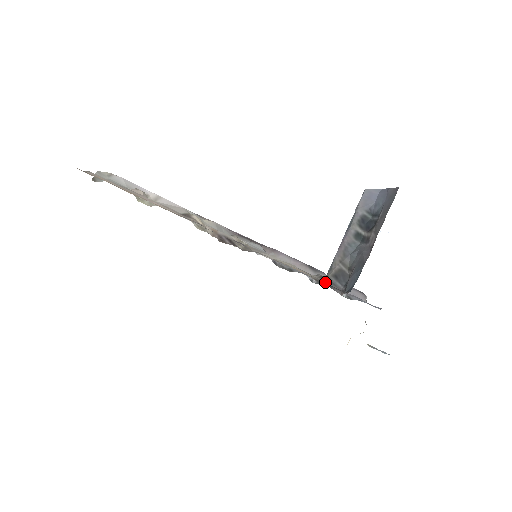
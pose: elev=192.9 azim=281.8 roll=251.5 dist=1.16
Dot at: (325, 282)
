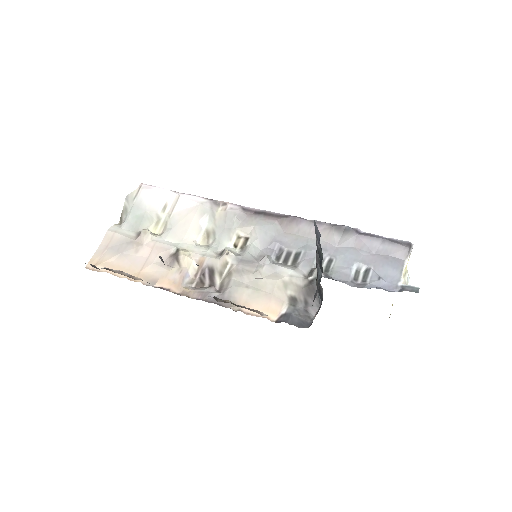
Dot at: (308, 294)
